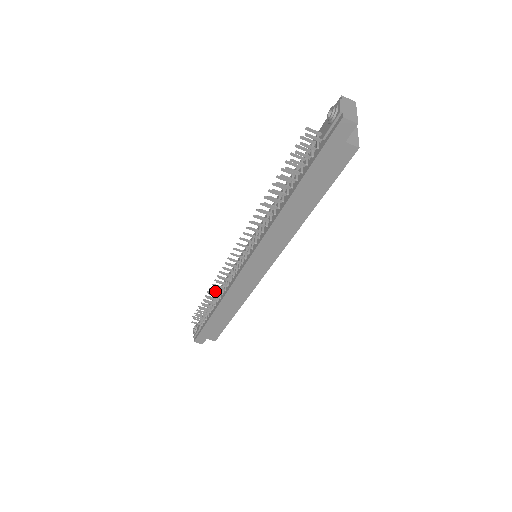
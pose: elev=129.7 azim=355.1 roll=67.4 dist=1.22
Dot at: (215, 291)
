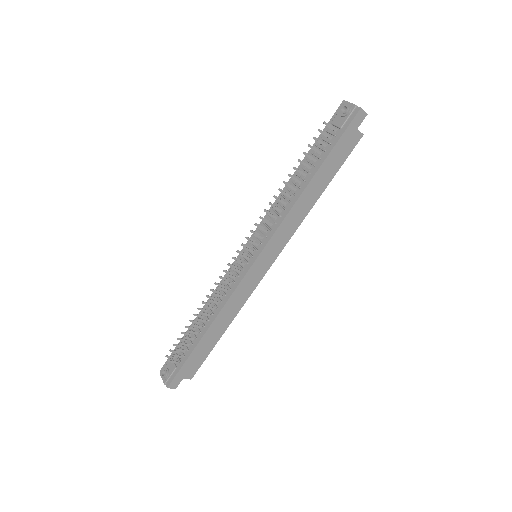
Dot at: (208, 307)
